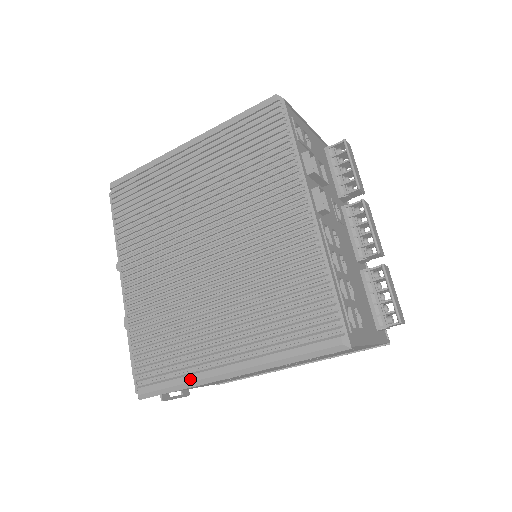
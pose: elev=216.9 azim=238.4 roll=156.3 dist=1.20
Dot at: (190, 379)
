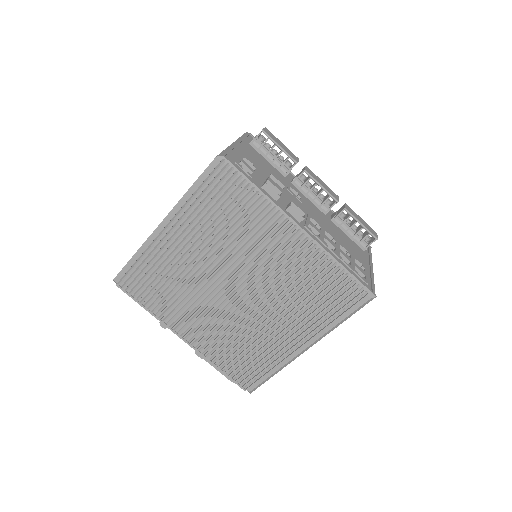
Dot at: (280, 366)
